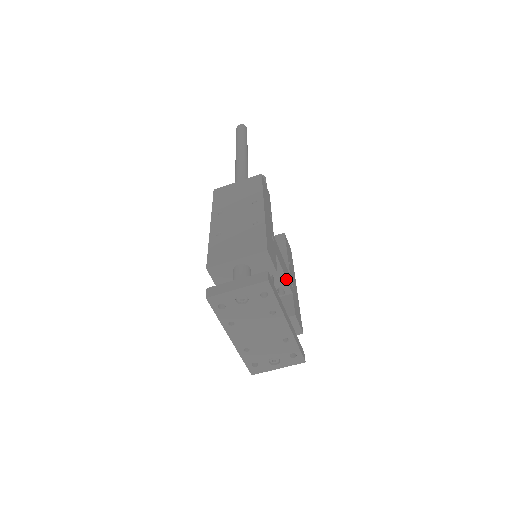
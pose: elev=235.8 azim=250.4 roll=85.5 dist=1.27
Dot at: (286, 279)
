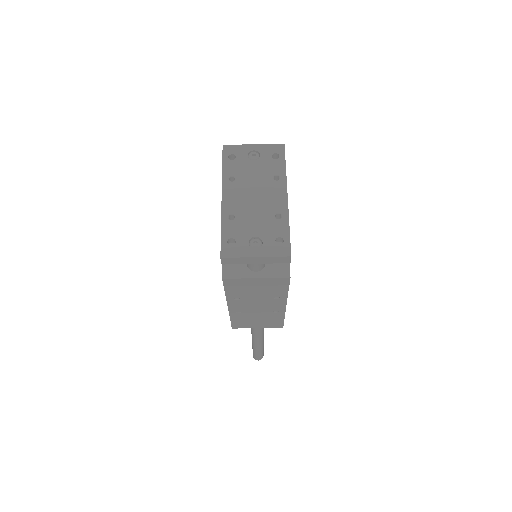
Dot at: occluded
